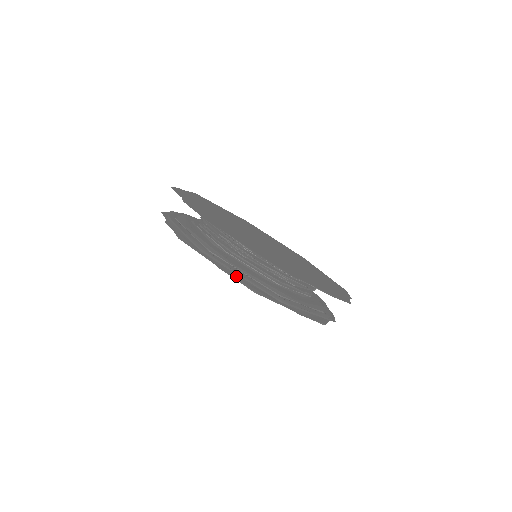
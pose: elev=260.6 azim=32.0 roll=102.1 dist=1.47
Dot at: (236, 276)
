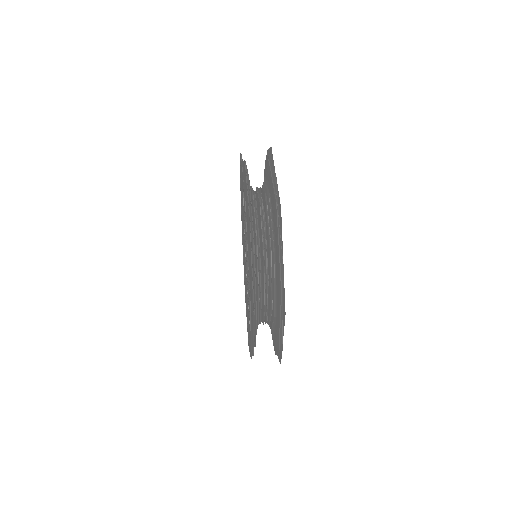
Dot at: (252, 268)
